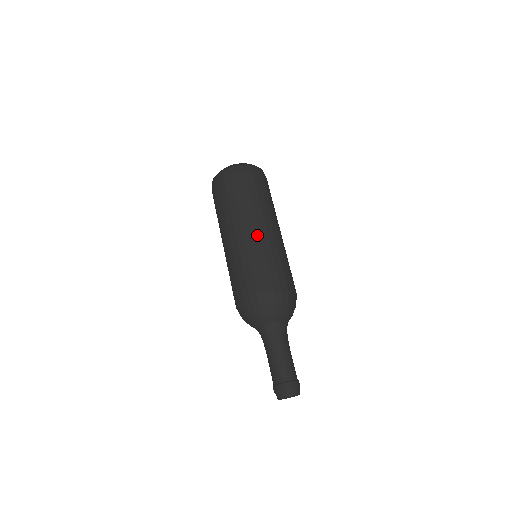
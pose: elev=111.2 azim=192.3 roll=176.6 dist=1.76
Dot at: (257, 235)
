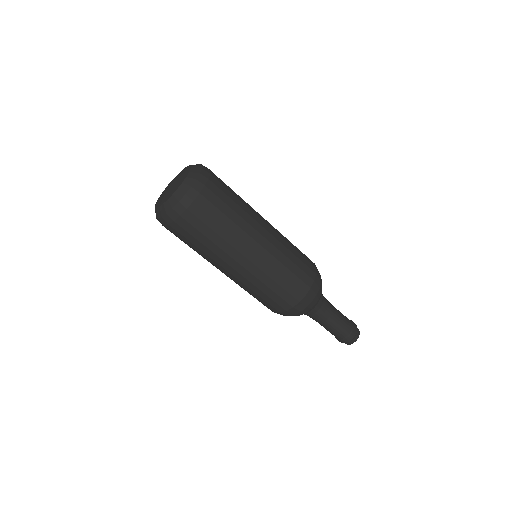
Dot at: (251, 267)
